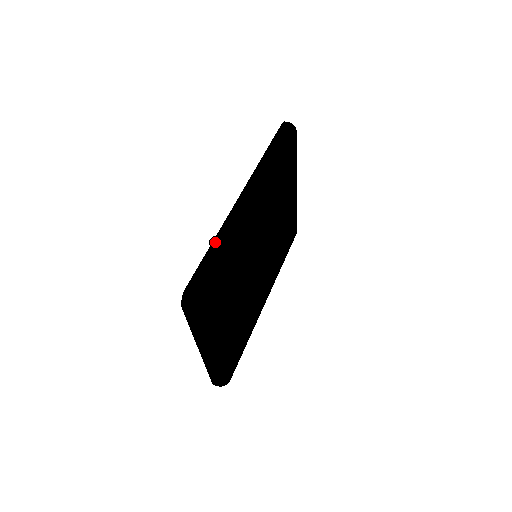
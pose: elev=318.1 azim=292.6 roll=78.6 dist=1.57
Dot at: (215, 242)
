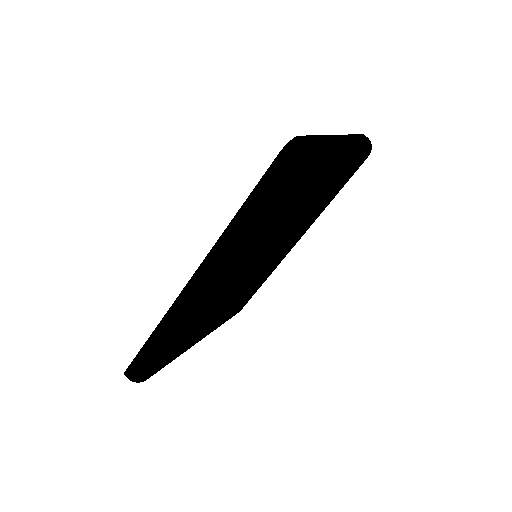
Dot at: (153, 336)
